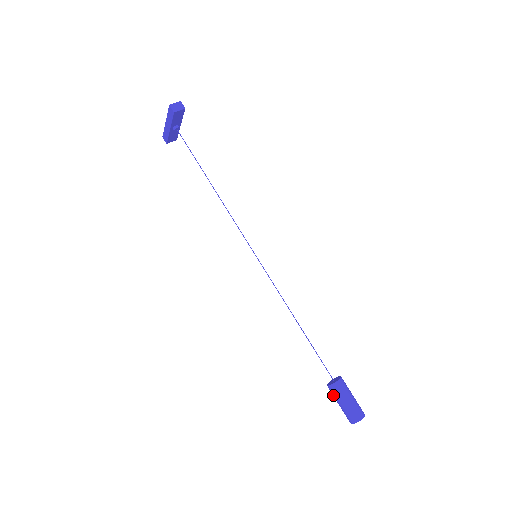
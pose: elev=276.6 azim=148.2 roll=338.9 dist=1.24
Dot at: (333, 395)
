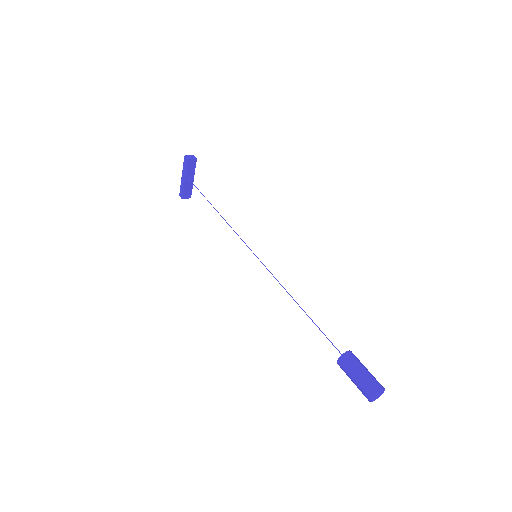
Dot at: (344, 370)
